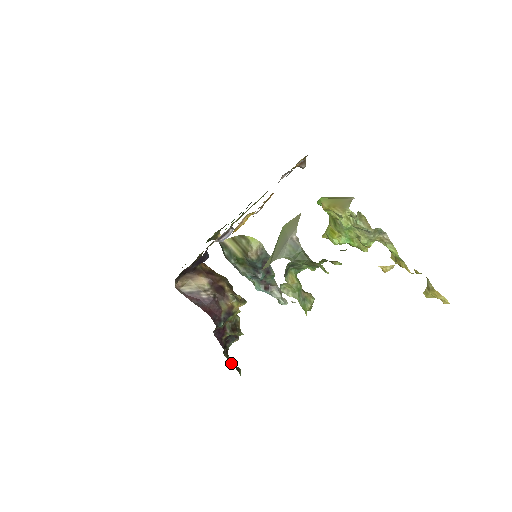
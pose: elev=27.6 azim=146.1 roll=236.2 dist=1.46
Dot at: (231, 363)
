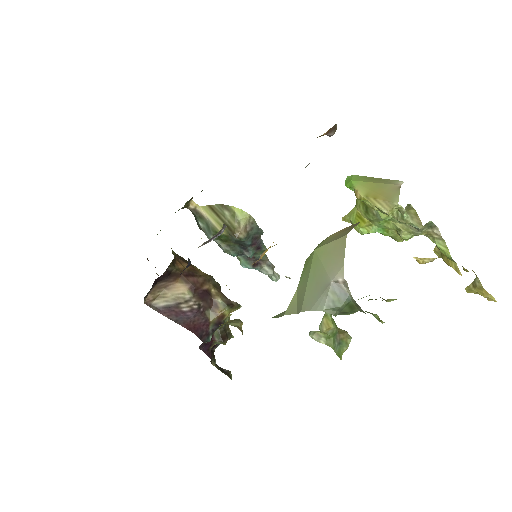
Dot at: (219, 368)
